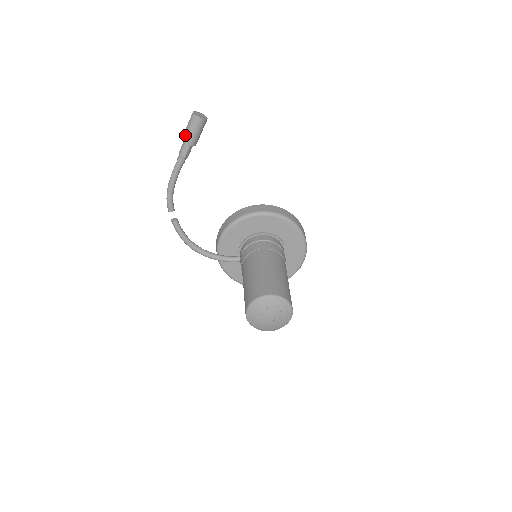
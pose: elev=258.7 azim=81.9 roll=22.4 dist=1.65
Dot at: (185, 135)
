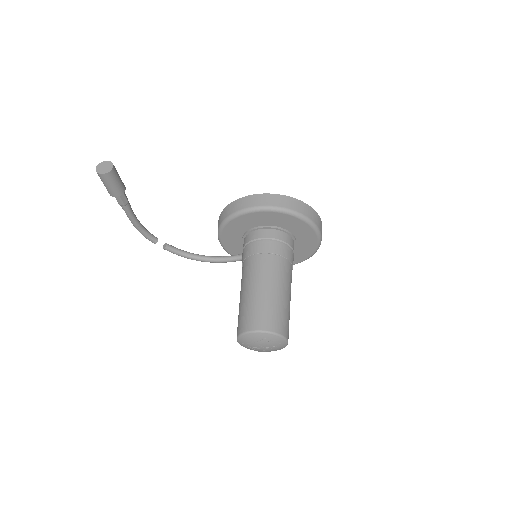
Dot at: (107, 190)
